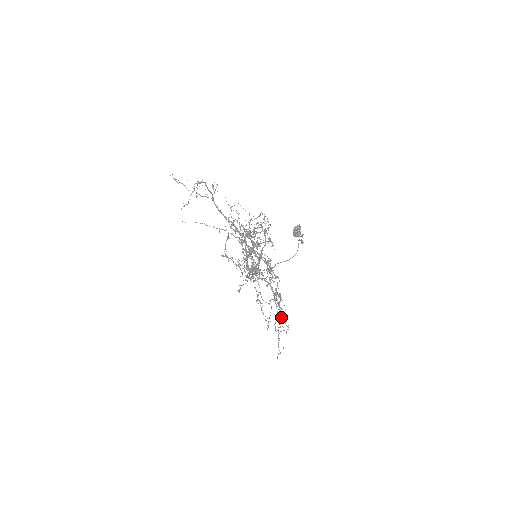
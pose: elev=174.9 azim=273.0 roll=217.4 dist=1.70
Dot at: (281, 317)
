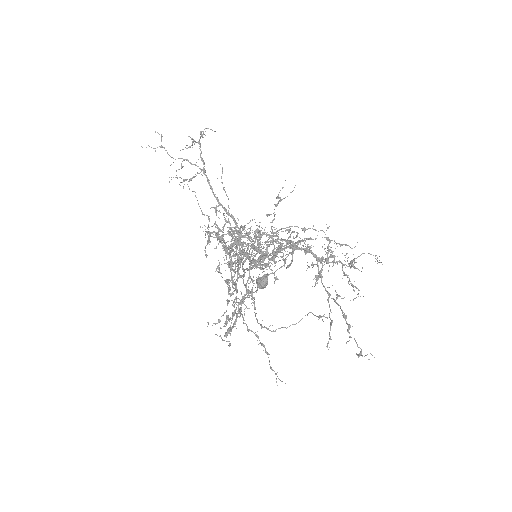
Dot at: occluded
